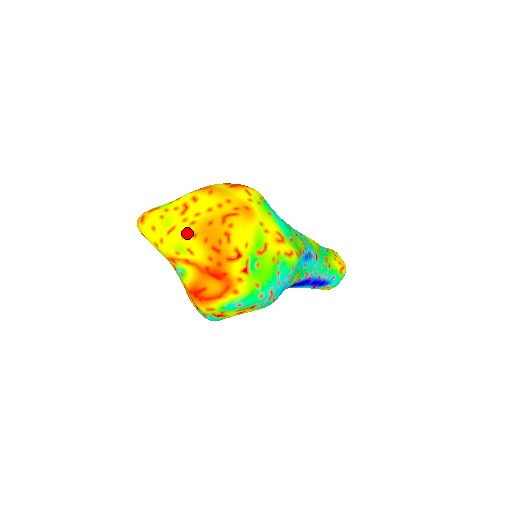
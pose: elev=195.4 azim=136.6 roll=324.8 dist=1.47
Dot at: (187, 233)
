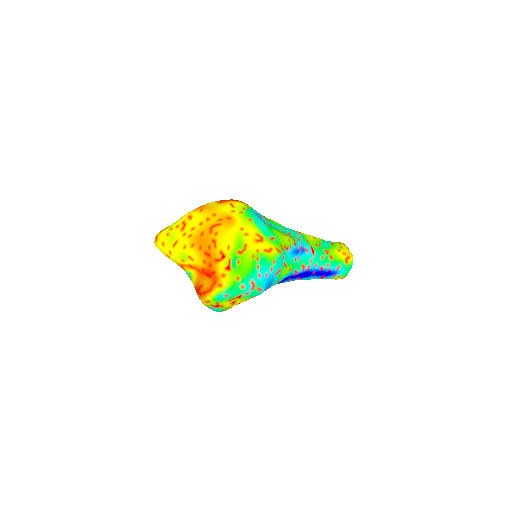
Dot at: (187, 244)
